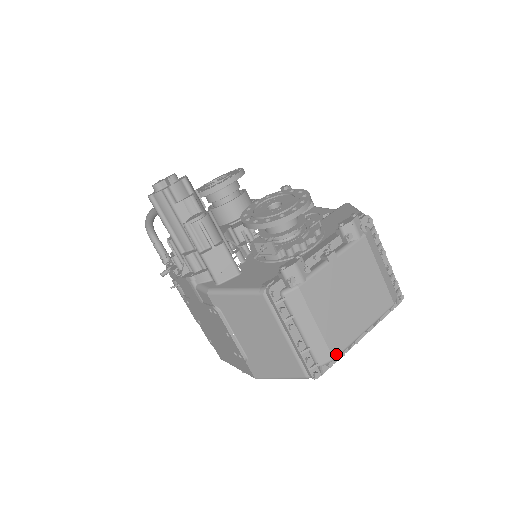
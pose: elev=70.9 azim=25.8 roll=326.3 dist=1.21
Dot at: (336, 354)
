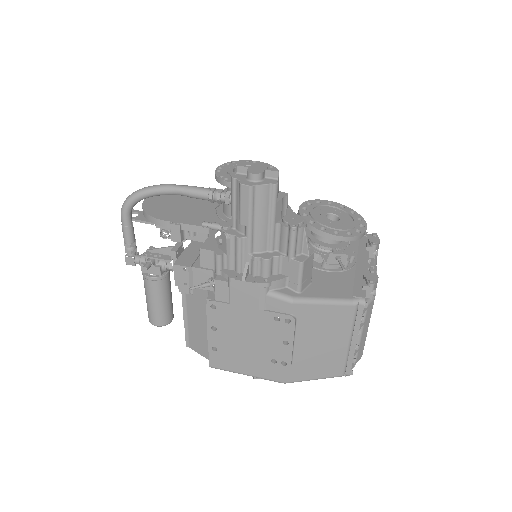
Dot at: (362, 352)
